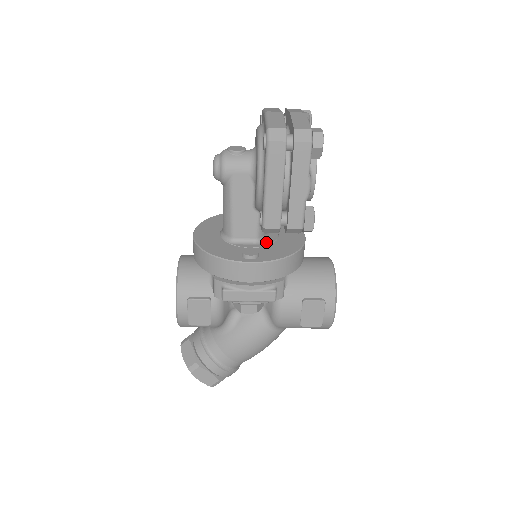
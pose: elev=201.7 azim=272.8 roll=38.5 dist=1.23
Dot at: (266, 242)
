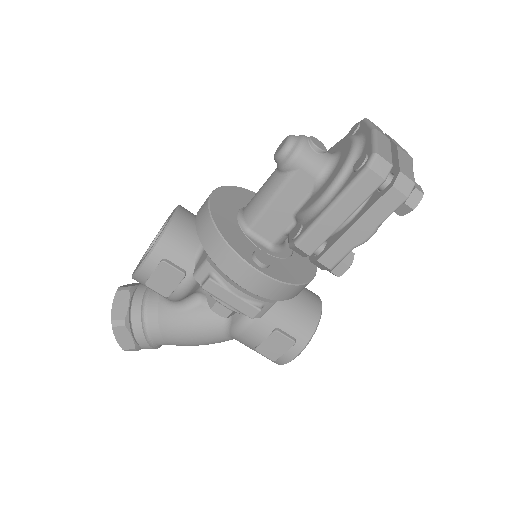
Dot at: (279, 253)
